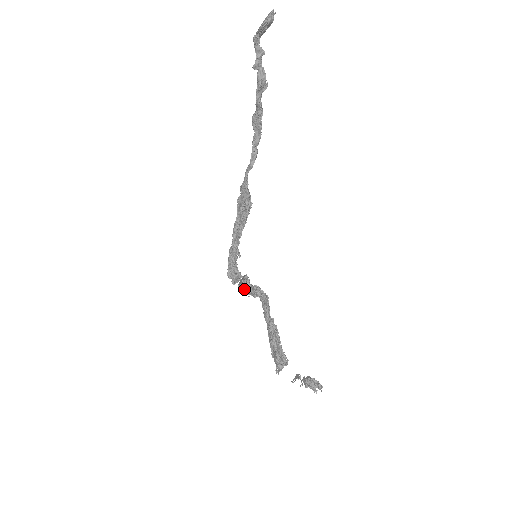
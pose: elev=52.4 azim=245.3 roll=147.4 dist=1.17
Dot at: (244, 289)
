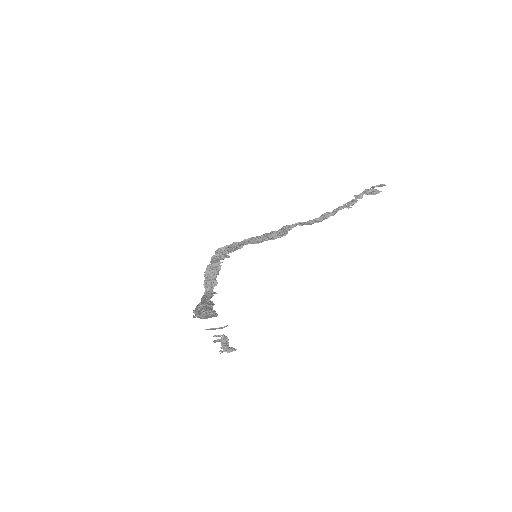
Dot at: (213, 269)
